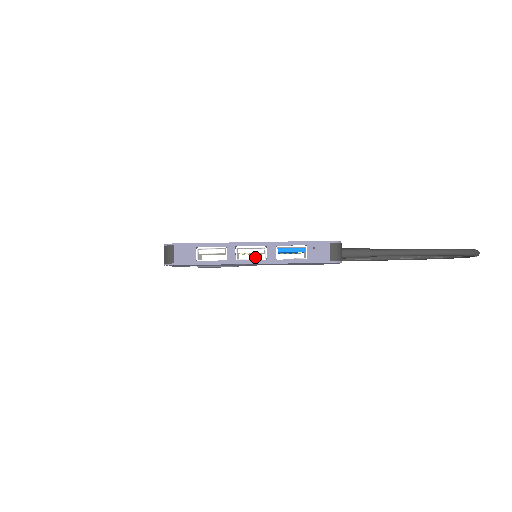
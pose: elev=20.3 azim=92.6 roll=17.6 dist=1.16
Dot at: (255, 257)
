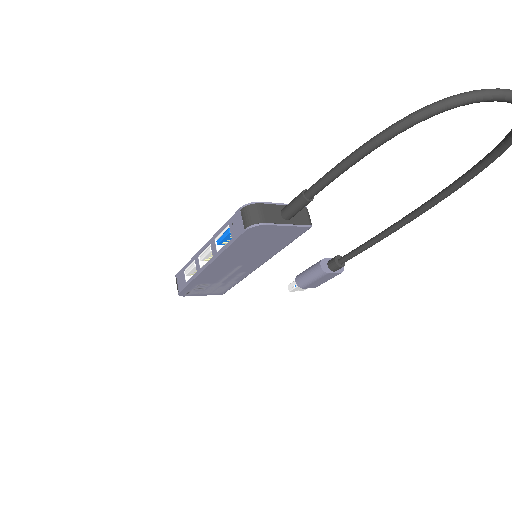
Dot at: occluded
